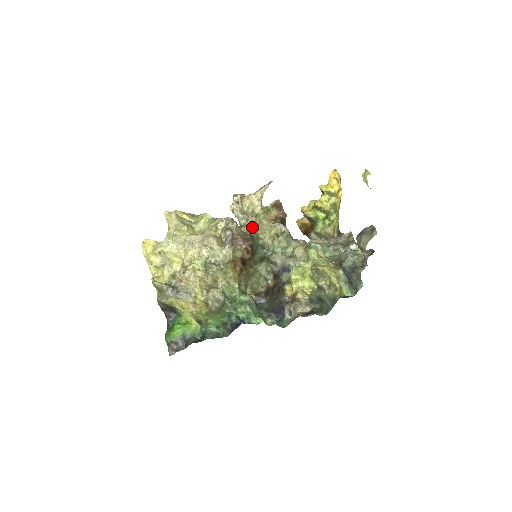
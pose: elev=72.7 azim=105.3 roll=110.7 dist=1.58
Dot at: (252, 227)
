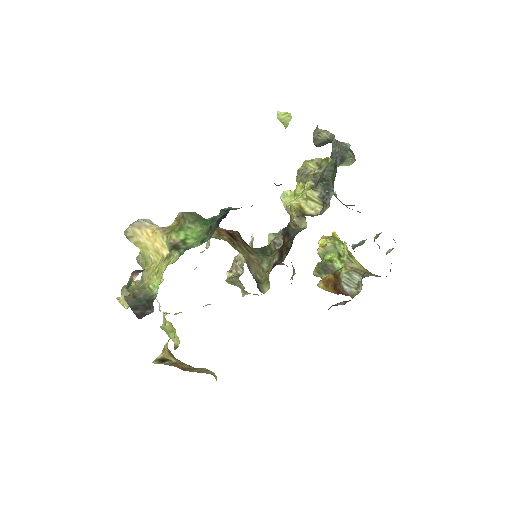
Dot at: occluded
